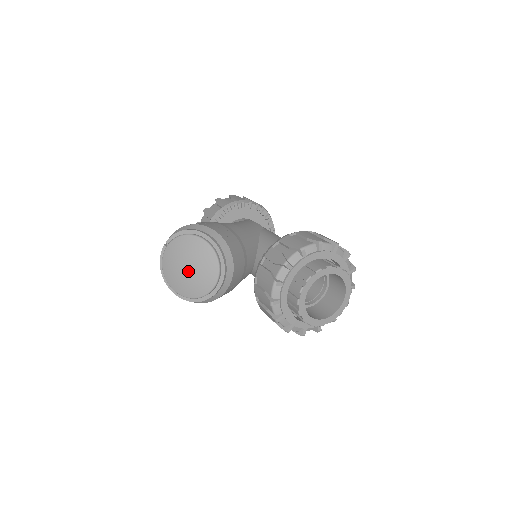
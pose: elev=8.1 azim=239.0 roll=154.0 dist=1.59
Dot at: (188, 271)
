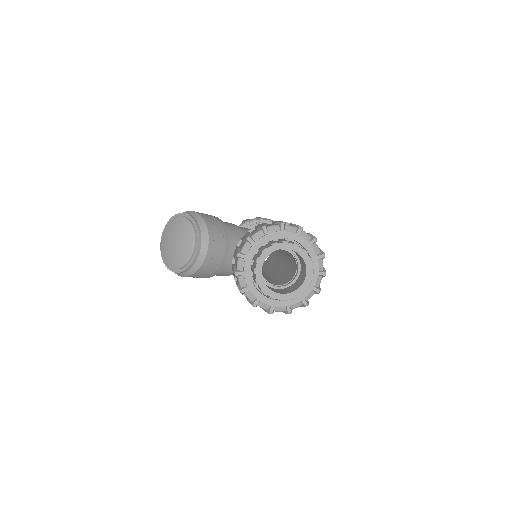
Dot at: (174, 244)
